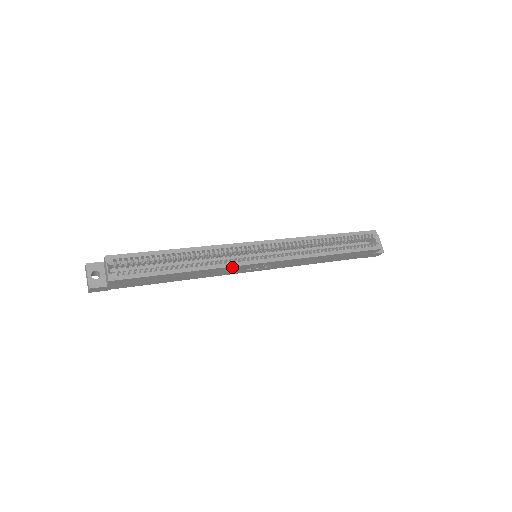
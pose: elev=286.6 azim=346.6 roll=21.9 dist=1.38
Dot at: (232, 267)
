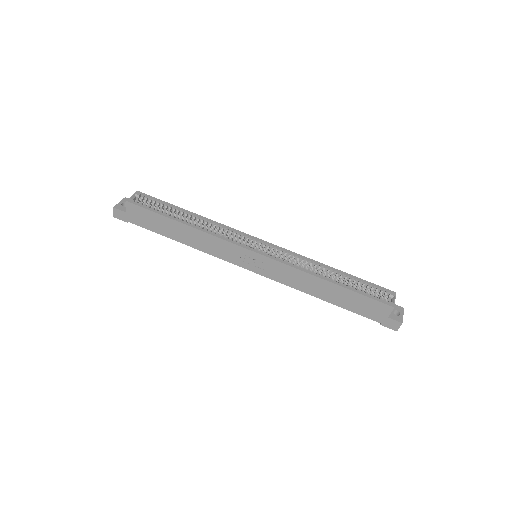
Dot at: (225, 242)
